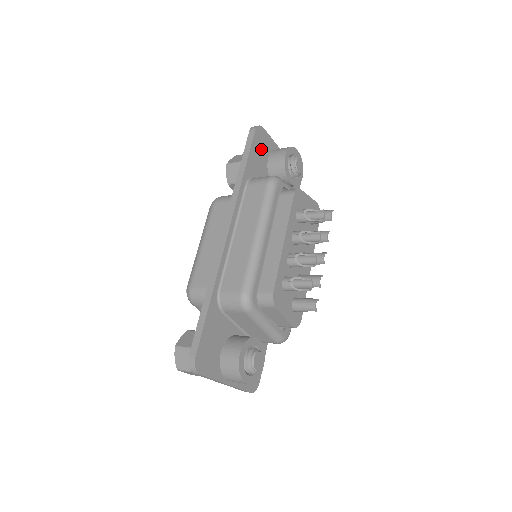
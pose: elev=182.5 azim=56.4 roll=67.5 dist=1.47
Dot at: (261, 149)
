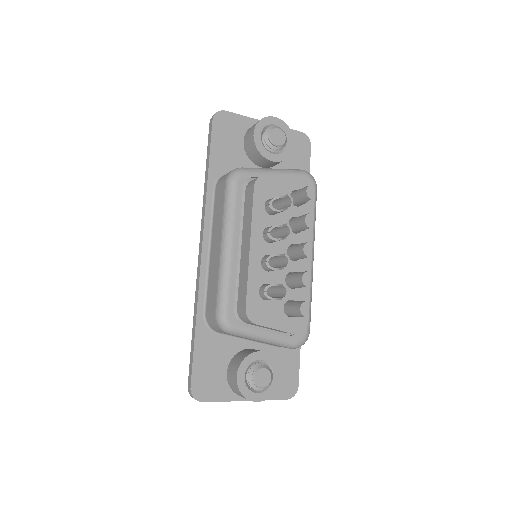
Dot at: (229, 137)
